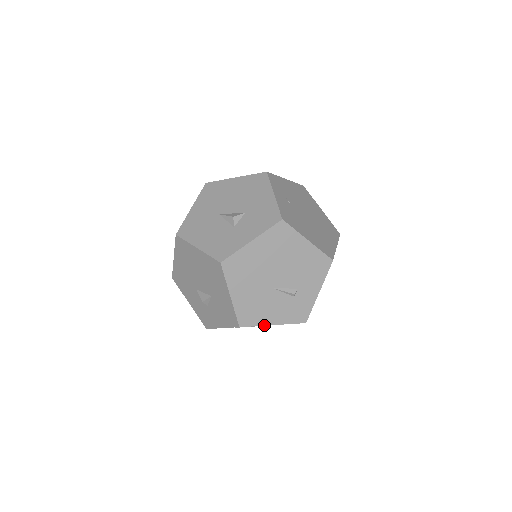
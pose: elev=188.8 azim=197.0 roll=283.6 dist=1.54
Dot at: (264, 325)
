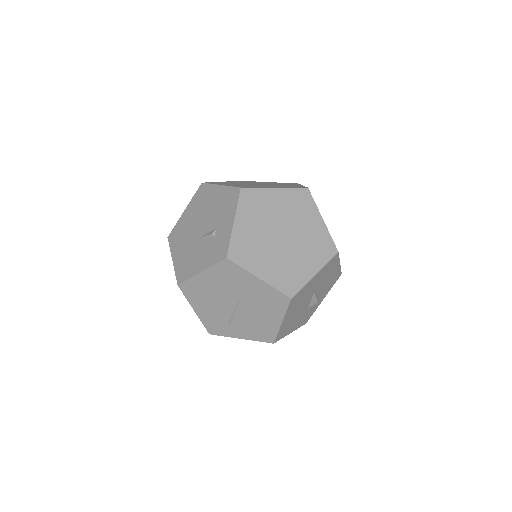
Dot at: (194, 276)
